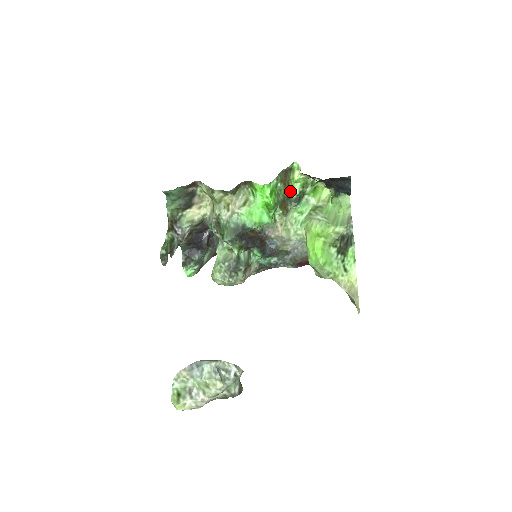
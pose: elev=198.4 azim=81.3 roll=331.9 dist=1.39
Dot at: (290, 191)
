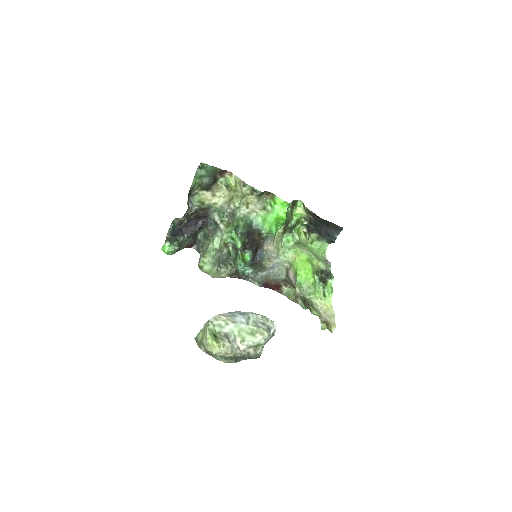
Dot at: (291, 219)
